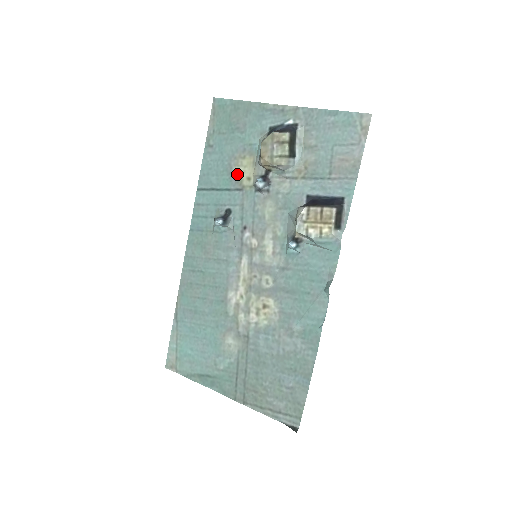
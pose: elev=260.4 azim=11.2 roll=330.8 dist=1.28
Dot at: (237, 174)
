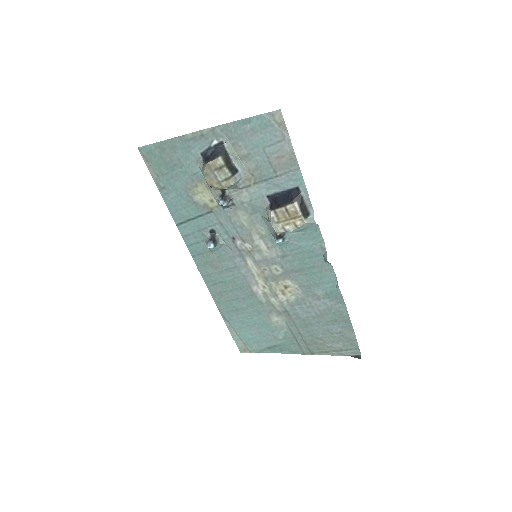
Dot at: (200, 201)
